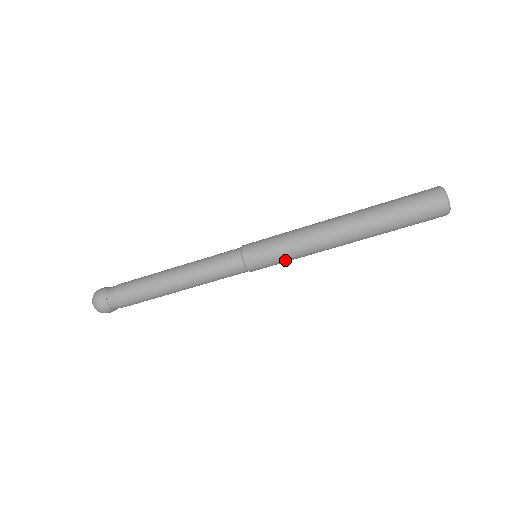
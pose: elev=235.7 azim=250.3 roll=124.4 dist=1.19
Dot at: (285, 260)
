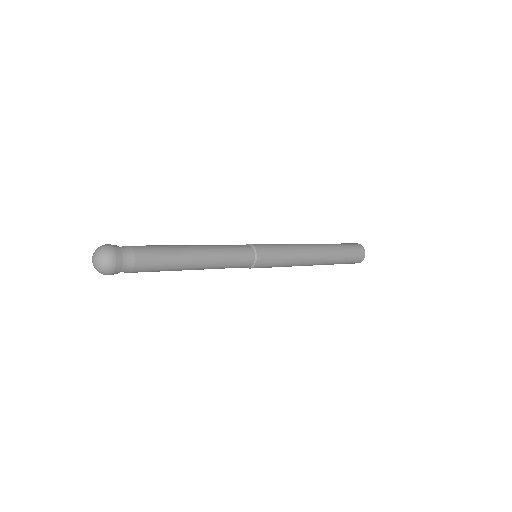
Dot at: (278, 266)
